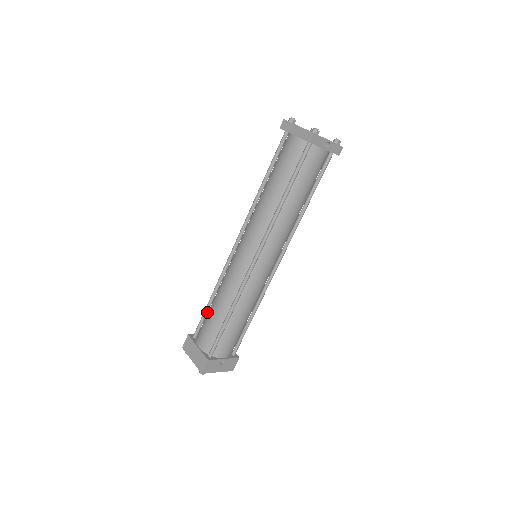
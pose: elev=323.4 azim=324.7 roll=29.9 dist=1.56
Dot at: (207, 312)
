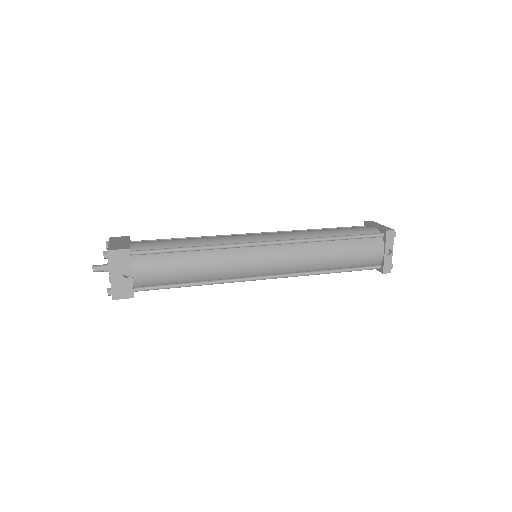
Dot at: occluded
